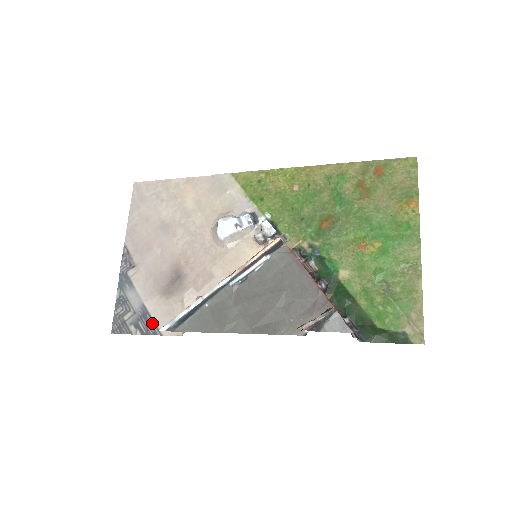
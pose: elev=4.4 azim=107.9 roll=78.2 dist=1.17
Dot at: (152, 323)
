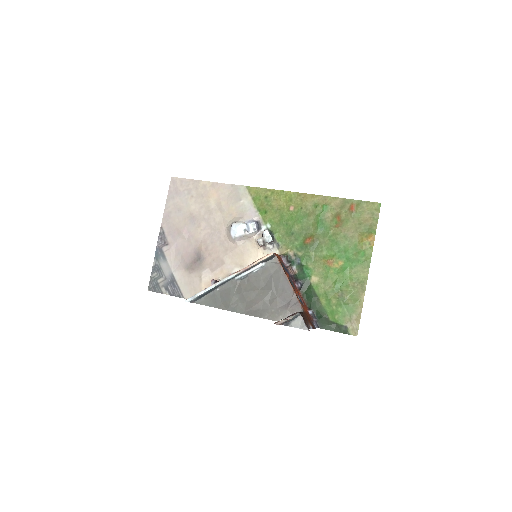
Dot at: (178, 288)
